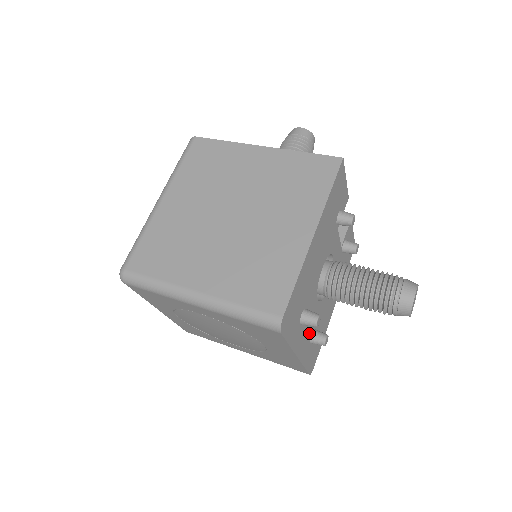
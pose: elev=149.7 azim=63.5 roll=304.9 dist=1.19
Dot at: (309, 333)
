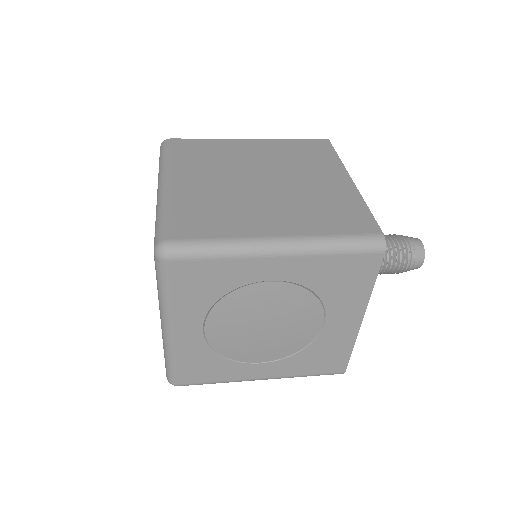
Dot at: occluded
